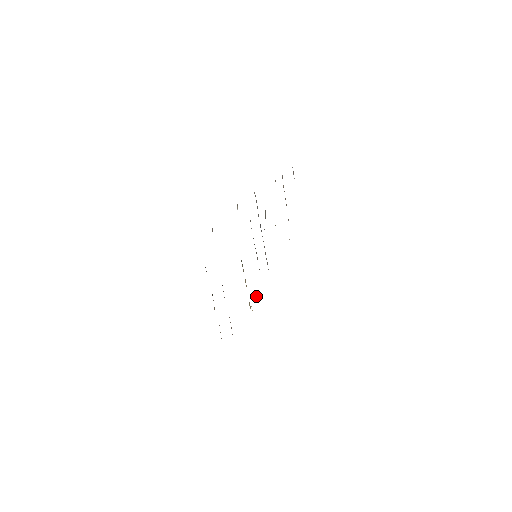
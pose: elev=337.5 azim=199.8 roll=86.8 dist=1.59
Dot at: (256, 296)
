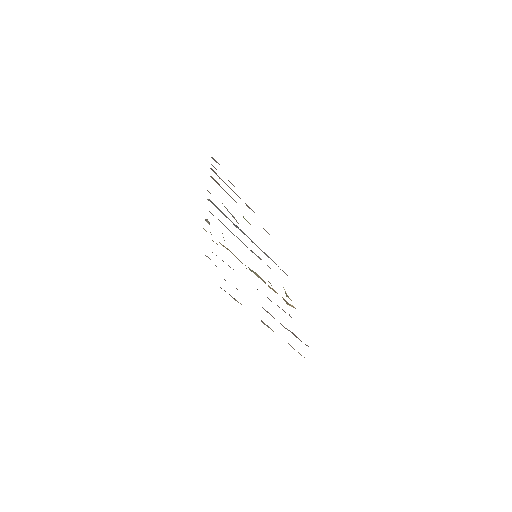
Dot at: (285, 292)
